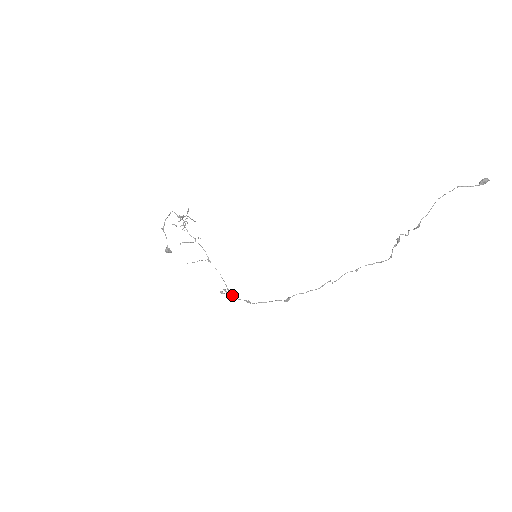
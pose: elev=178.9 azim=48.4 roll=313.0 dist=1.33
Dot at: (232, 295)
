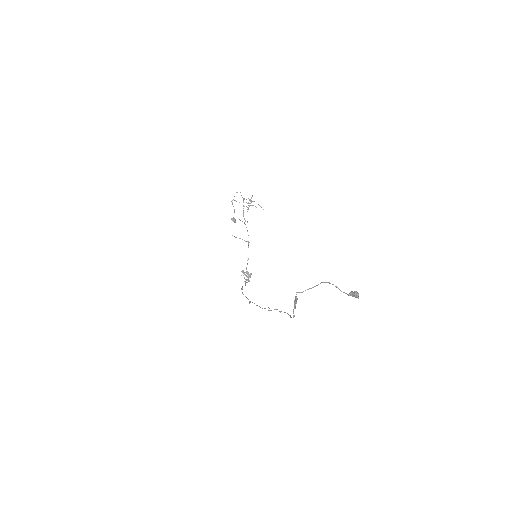
Dot at: occluded
